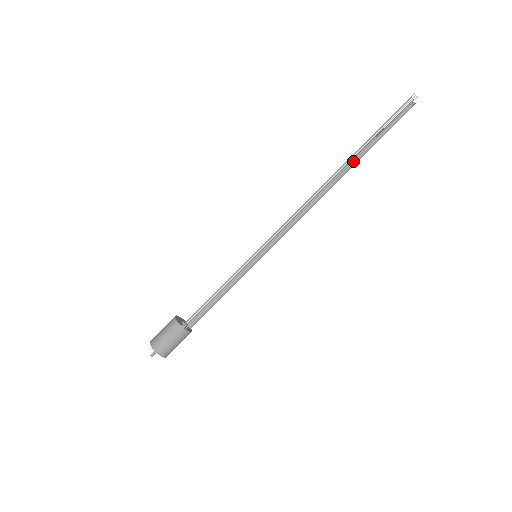
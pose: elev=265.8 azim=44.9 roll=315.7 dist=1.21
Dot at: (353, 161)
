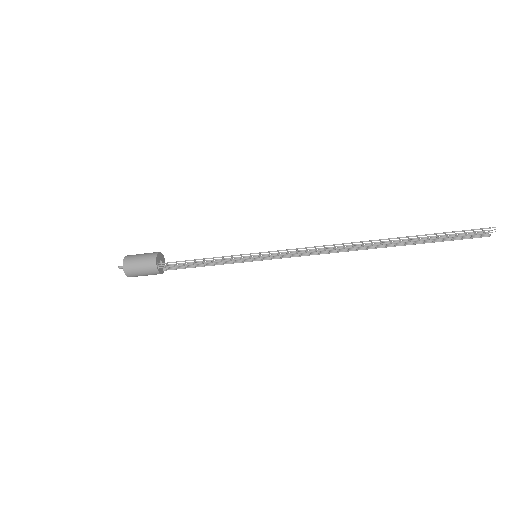
Dot at: occluded
